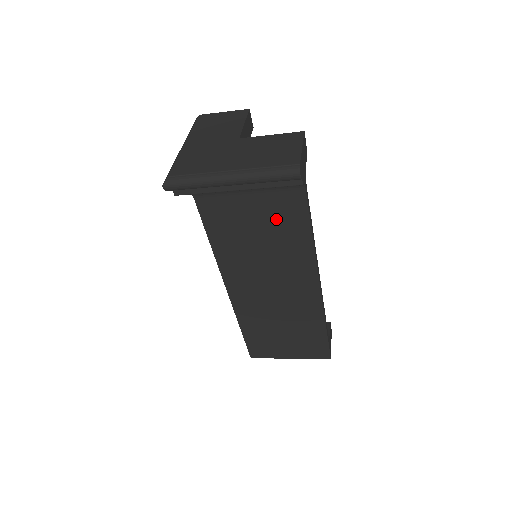
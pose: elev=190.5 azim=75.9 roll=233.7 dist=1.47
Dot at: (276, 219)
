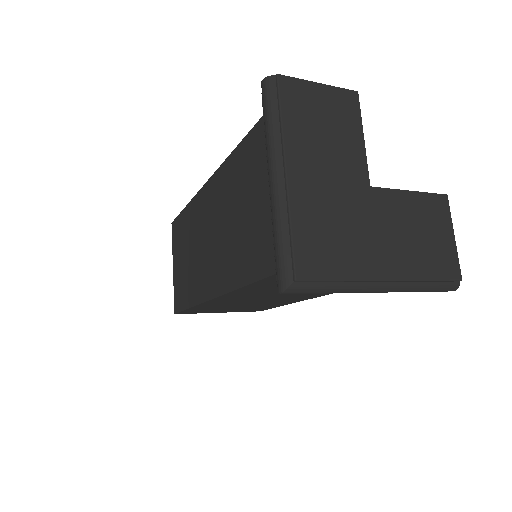
Dot at: occluded
